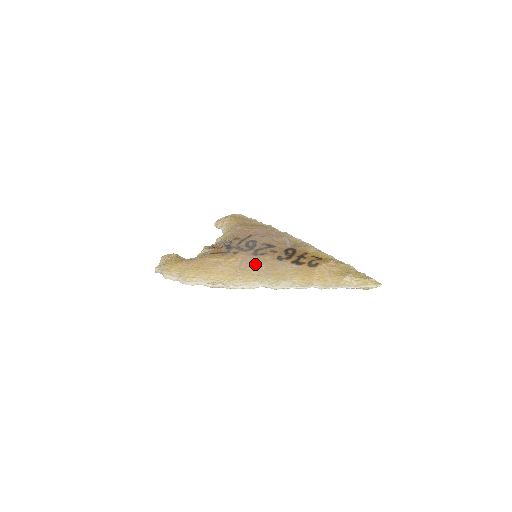
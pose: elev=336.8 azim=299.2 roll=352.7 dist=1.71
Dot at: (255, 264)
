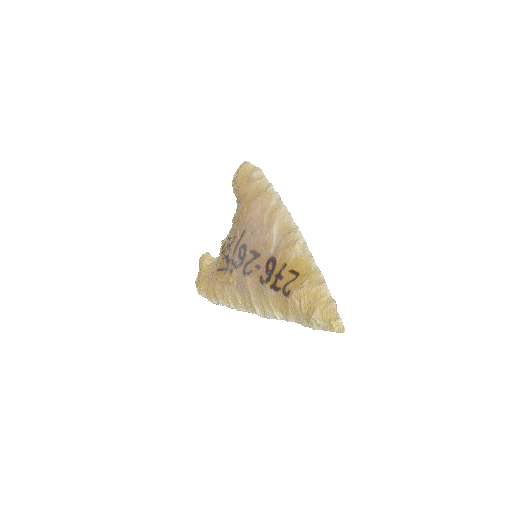
Dot at: (245, 288)
